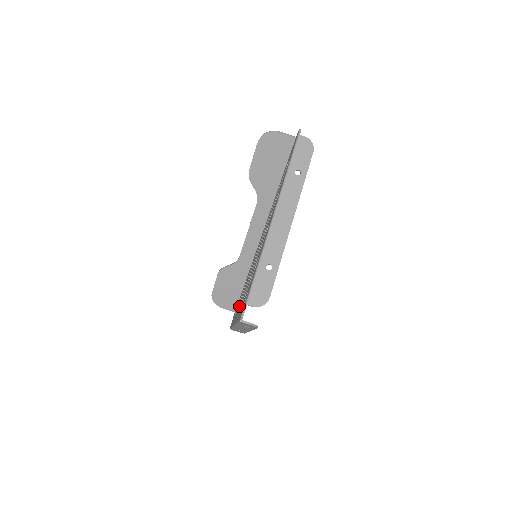
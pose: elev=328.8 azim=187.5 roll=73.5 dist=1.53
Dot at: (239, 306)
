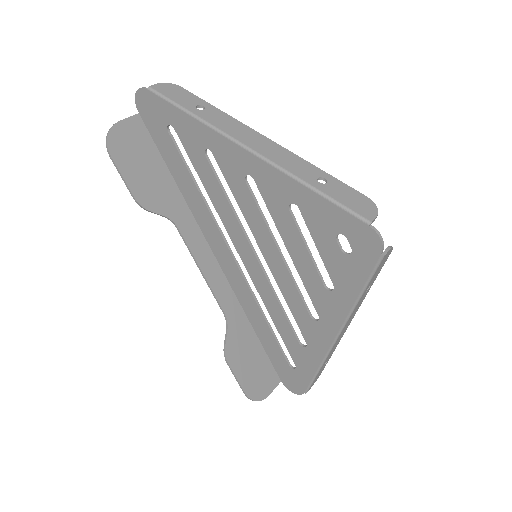
Dot at: (306, 326)
